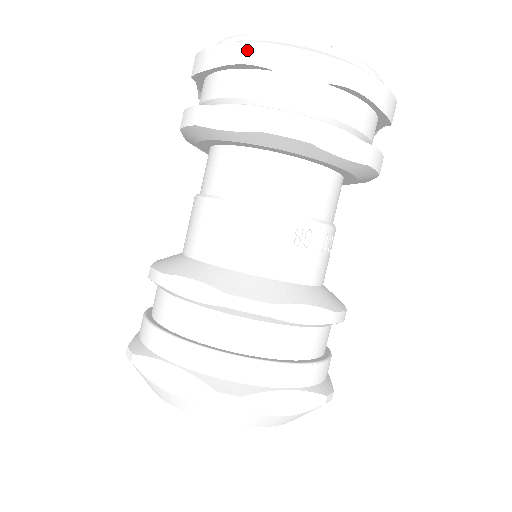
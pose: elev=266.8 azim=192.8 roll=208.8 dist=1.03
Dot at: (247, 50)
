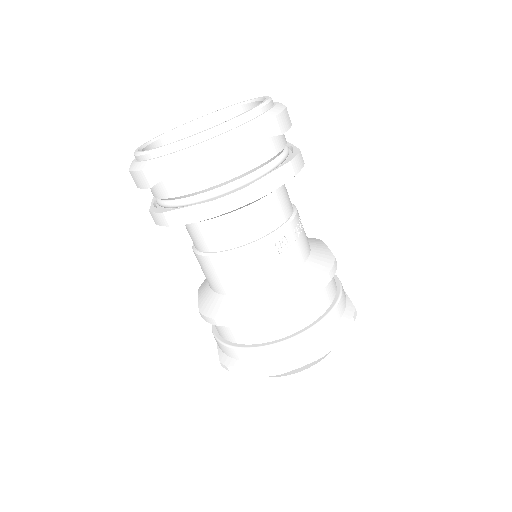
Dot at: (169, 166)
